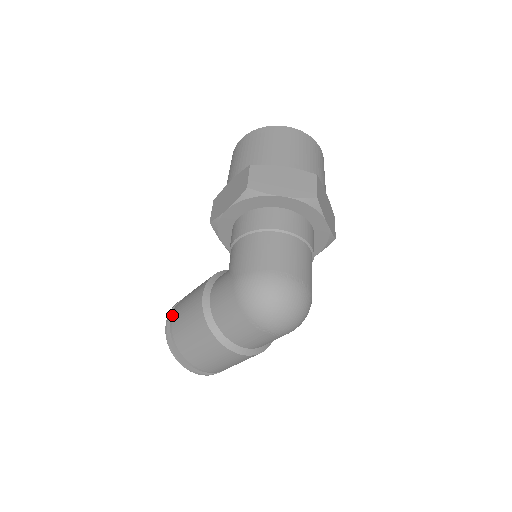
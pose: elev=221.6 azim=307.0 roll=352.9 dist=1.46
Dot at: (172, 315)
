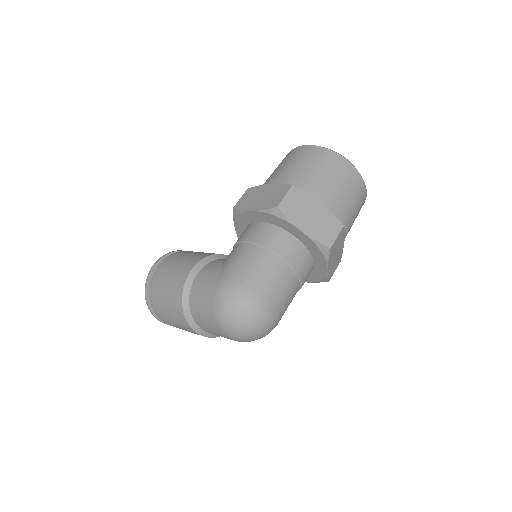
Dot at: (161, 263)
